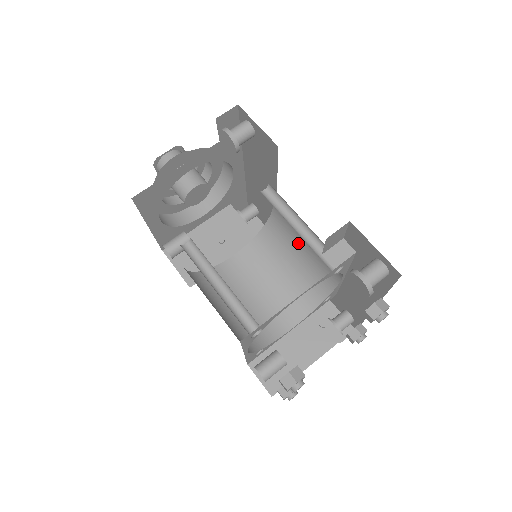
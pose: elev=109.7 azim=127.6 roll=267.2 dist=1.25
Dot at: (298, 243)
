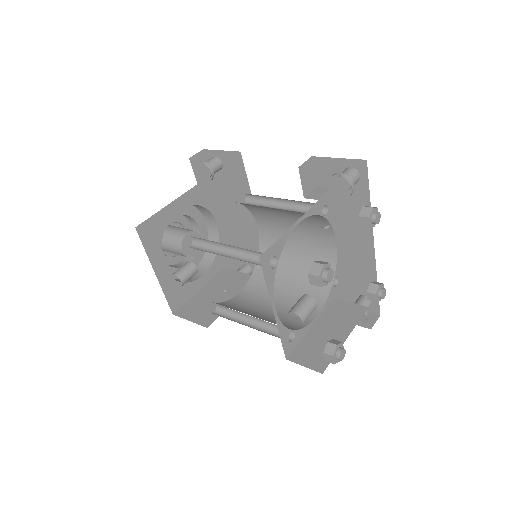
Dot at: (290, 248)
